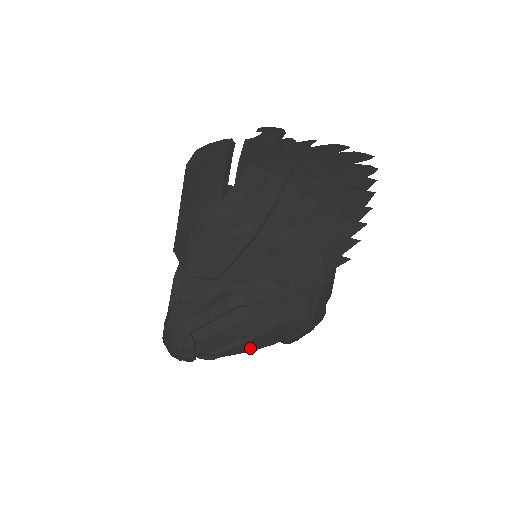
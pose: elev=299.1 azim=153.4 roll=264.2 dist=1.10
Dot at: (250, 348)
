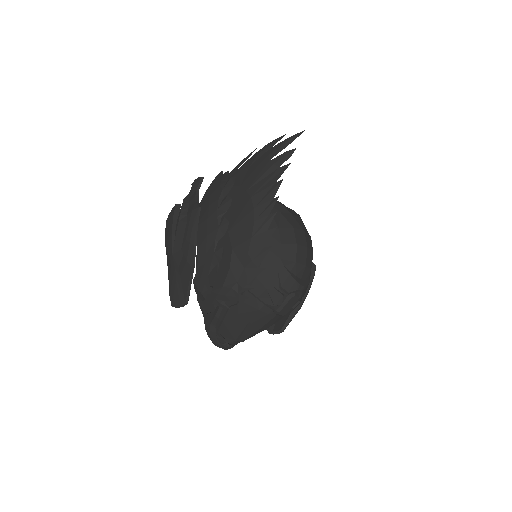
Dot at: (258, 328)
